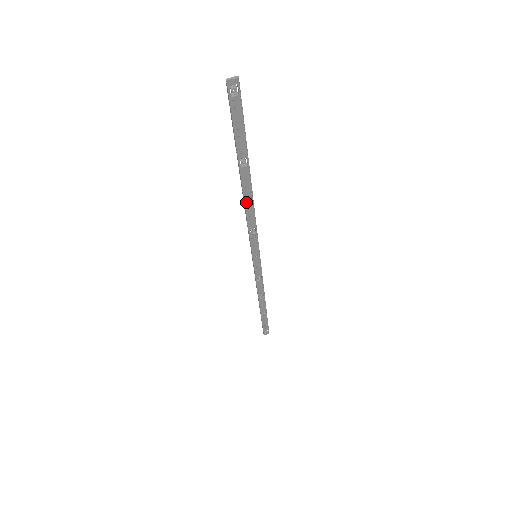
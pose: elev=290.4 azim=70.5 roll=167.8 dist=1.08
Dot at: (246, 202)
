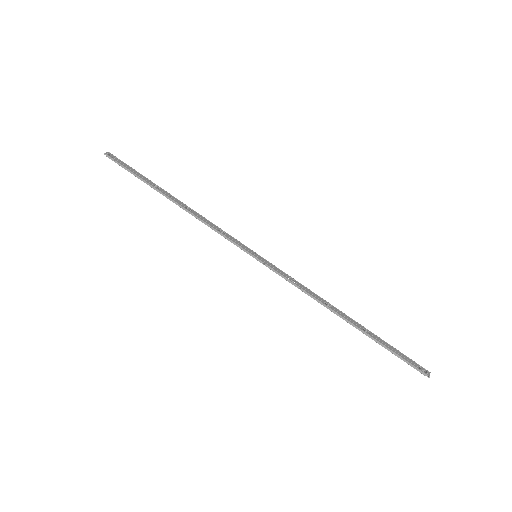
Dot at: (189, 211)
